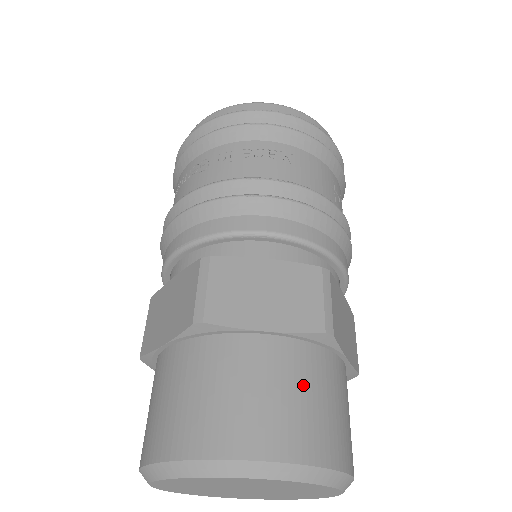
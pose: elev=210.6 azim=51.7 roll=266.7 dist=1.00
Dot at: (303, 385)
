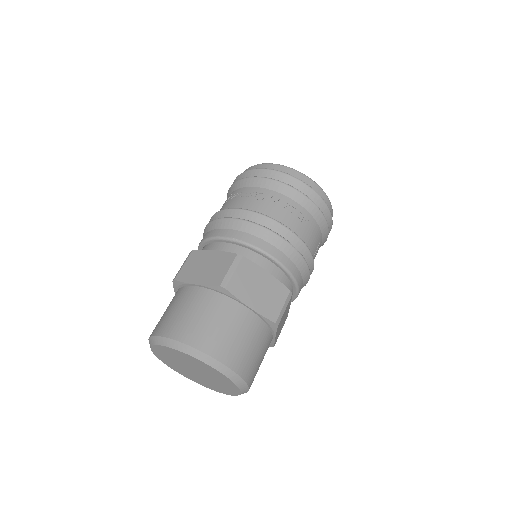
Dot at: (253, 341)
